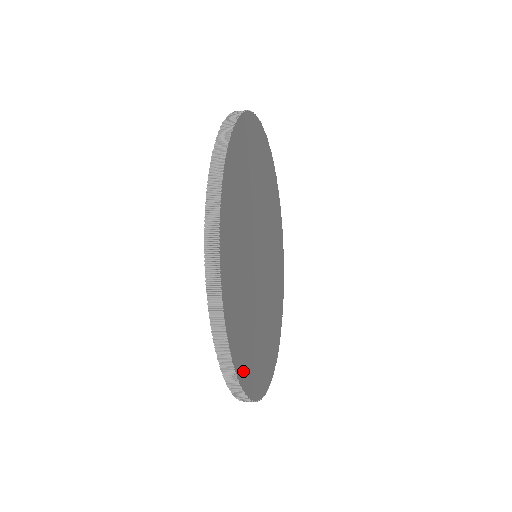
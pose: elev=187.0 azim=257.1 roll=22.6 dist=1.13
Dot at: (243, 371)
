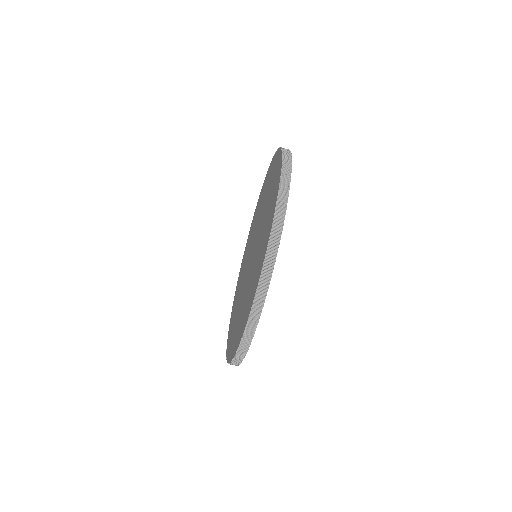
Dot at: occluded
